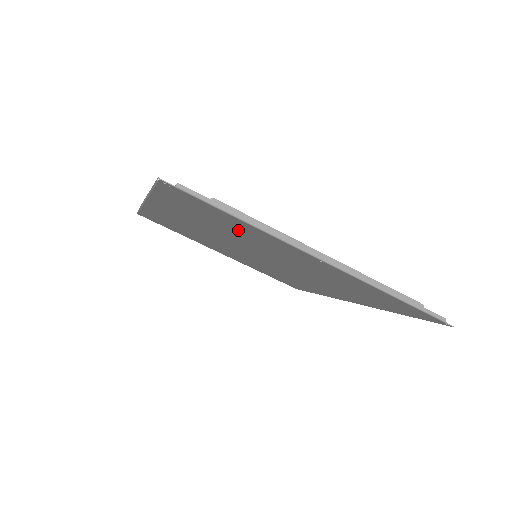
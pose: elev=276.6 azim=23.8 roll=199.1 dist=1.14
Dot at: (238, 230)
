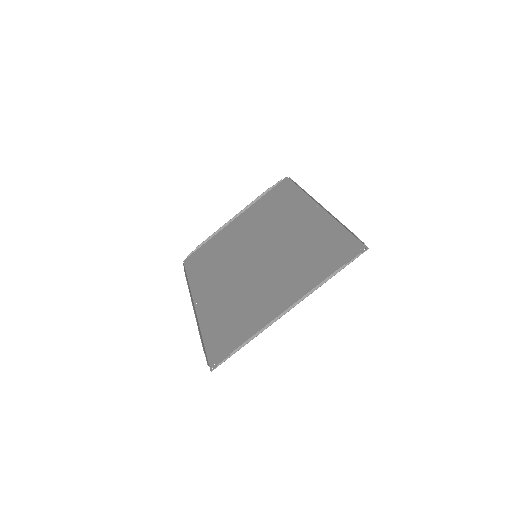
Dot at: (245, 318)
